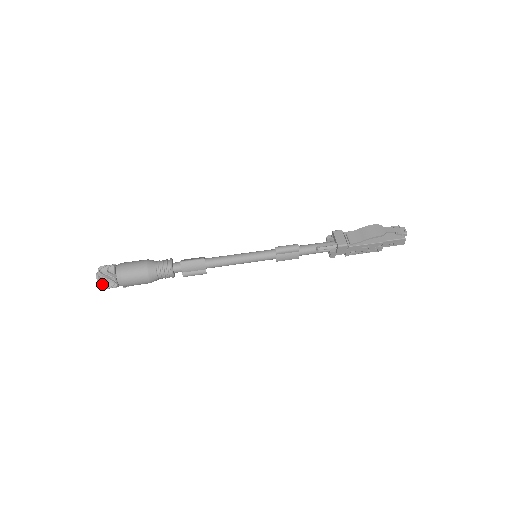
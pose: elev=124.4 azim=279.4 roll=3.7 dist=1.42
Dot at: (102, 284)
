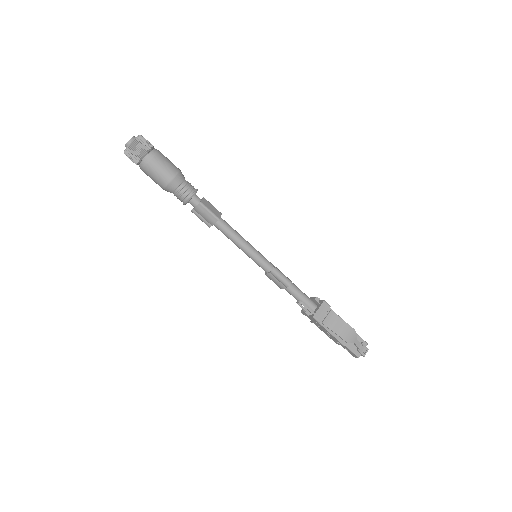
Dot at: (126, 152)
